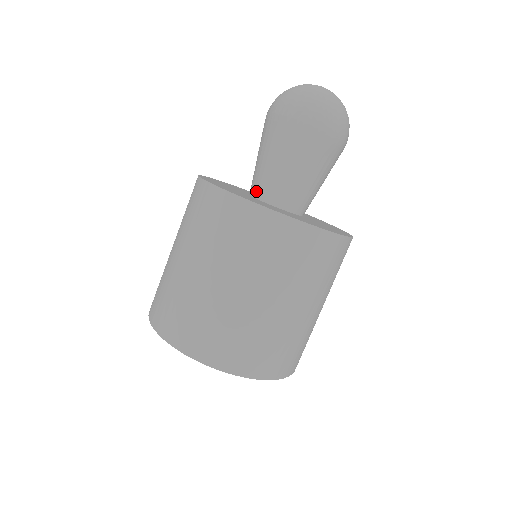
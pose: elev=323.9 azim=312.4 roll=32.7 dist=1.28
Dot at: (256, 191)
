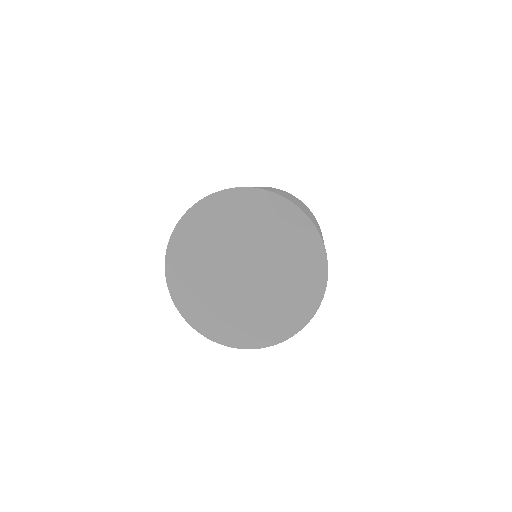
Dot at: occluded
